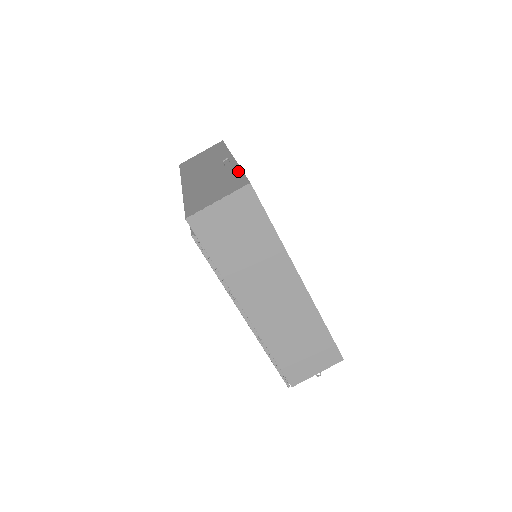
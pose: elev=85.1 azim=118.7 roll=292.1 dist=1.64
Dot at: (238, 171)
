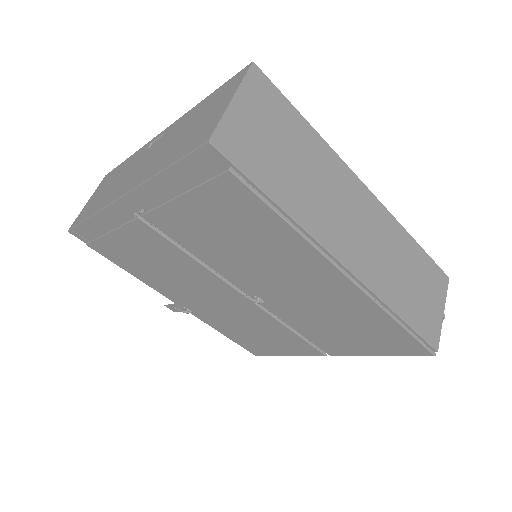
Dot at: (201, 102)
